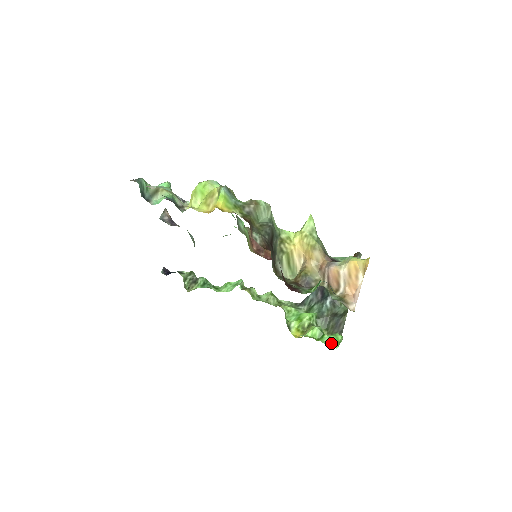
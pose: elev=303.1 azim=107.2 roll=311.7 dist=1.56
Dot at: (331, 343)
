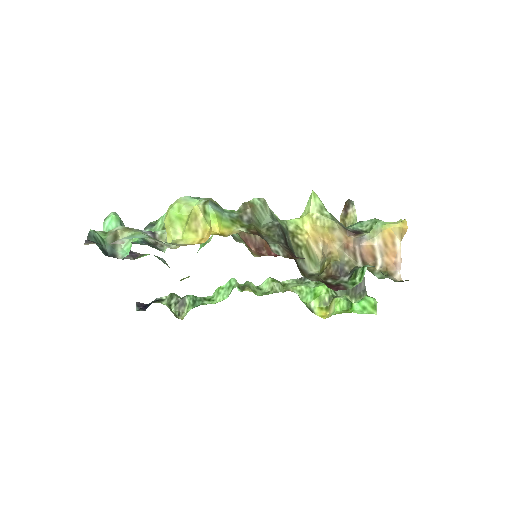
Dot at: (366, 310)
